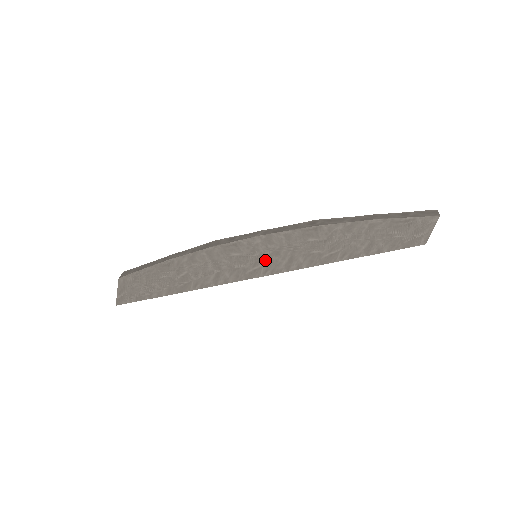
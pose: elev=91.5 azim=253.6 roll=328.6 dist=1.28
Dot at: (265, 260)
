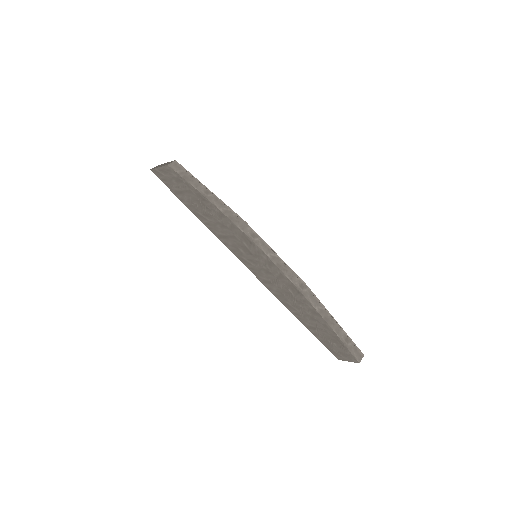
Dot at: (257, 266)
